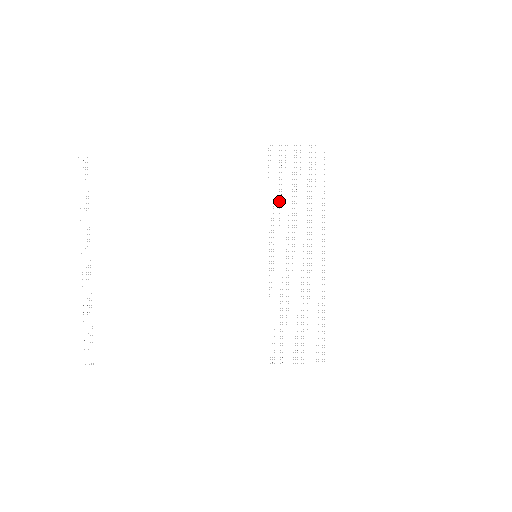
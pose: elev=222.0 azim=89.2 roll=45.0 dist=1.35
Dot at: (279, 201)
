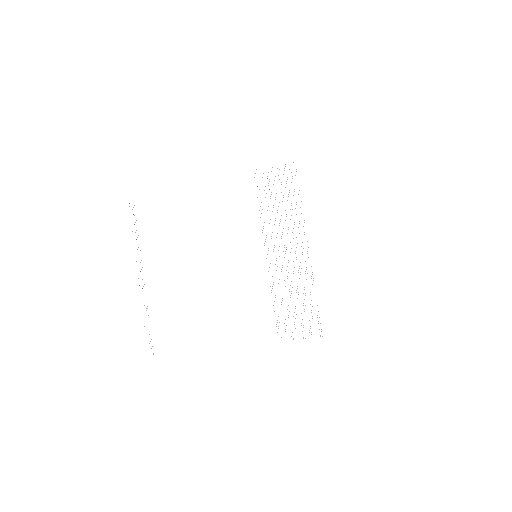
Dot at: (267, 210)
